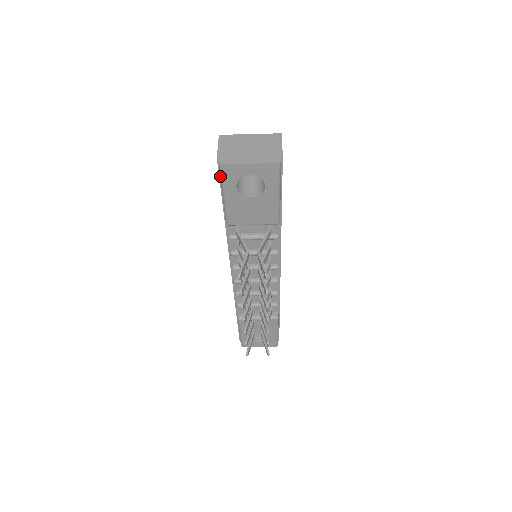
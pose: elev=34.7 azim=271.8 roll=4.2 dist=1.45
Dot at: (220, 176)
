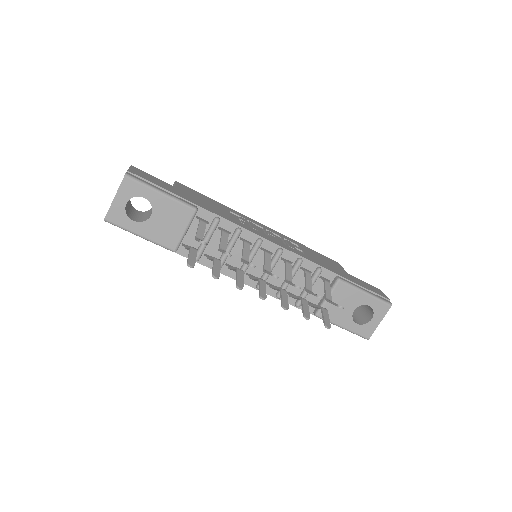
Dot at: occluded
